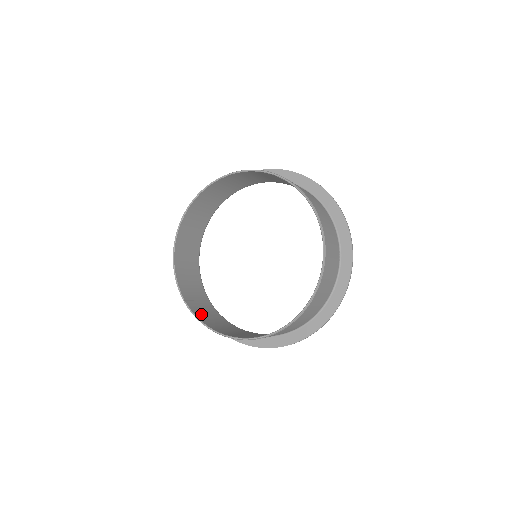
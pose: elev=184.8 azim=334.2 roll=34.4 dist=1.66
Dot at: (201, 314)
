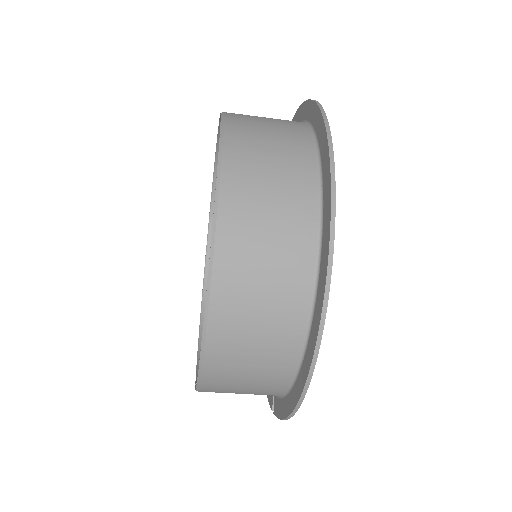
Dot at: occluded
